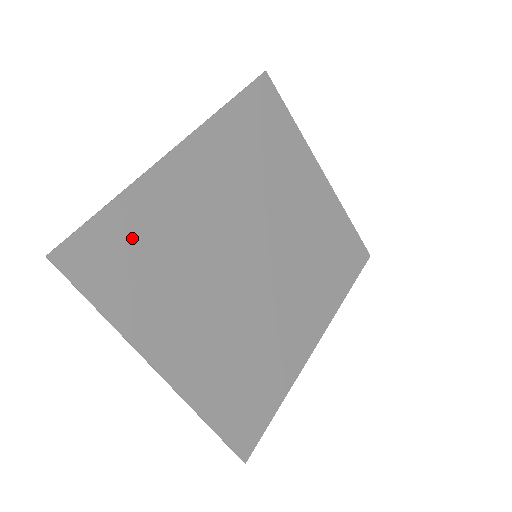
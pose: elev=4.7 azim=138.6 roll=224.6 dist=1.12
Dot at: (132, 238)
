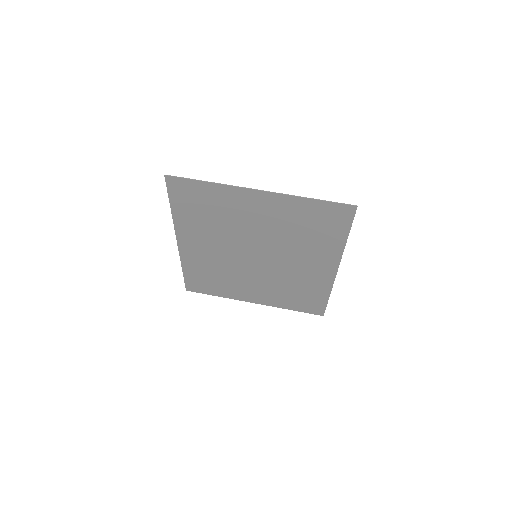
Dot at: (200, 276)
